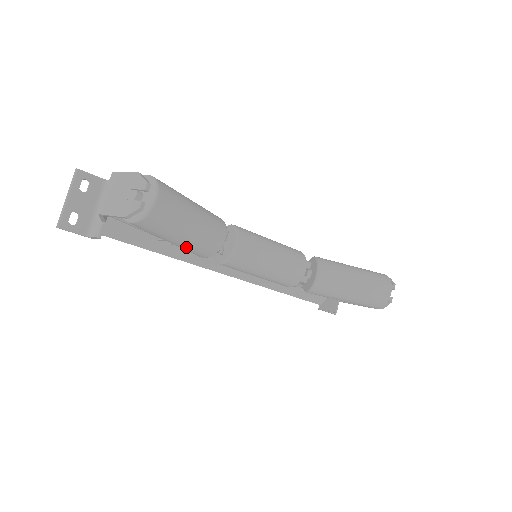
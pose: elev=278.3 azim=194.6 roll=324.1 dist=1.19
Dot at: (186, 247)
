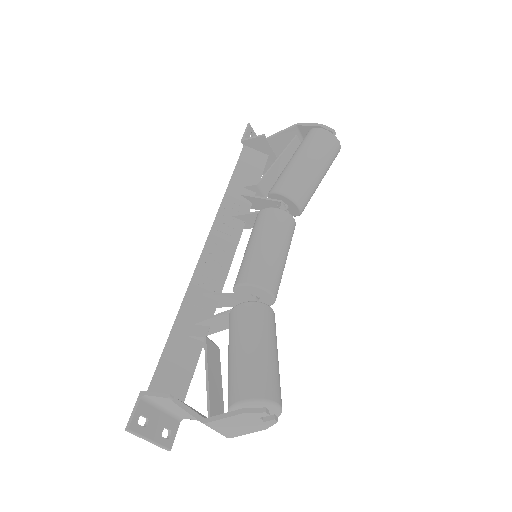
Dot at: occluded
